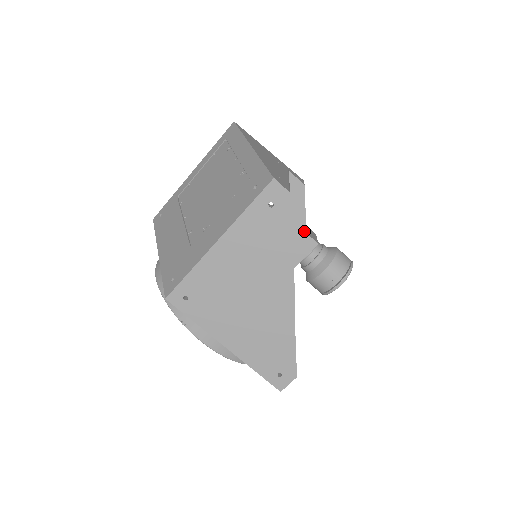
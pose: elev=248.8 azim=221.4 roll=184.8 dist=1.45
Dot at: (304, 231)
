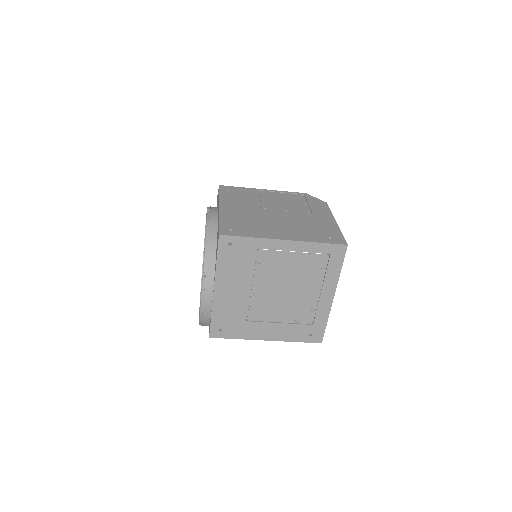
Dot at: occluded
